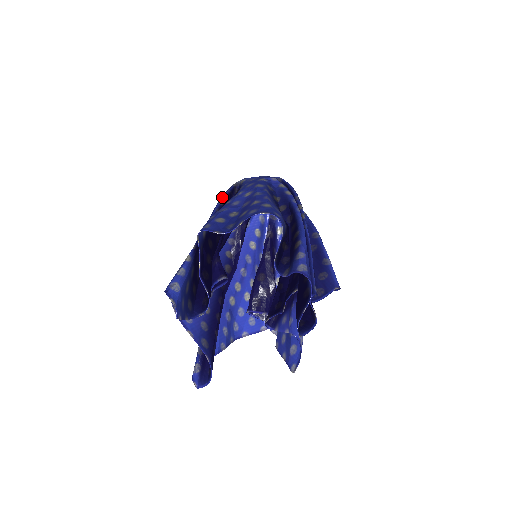
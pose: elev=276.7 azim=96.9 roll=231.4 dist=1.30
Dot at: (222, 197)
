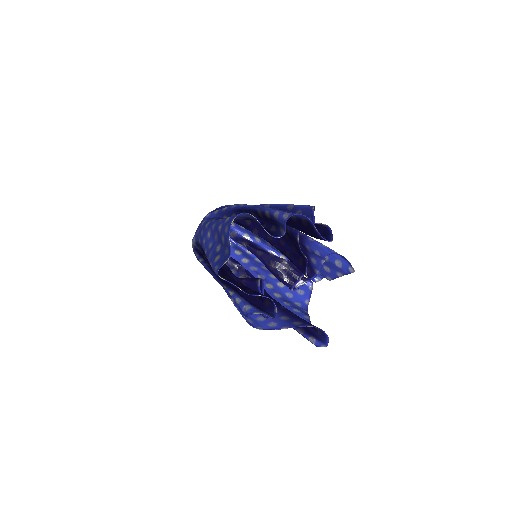
Dot at: (198, 258)
